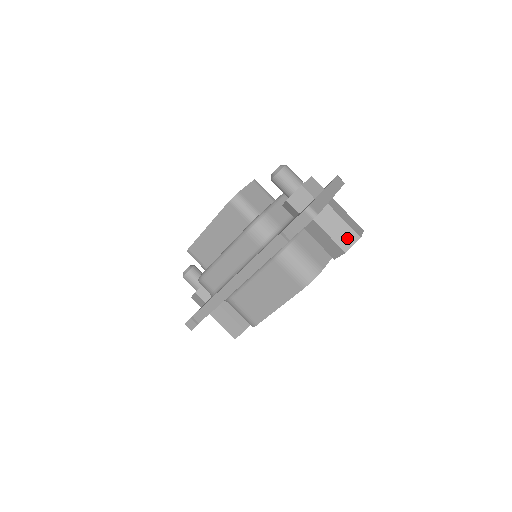
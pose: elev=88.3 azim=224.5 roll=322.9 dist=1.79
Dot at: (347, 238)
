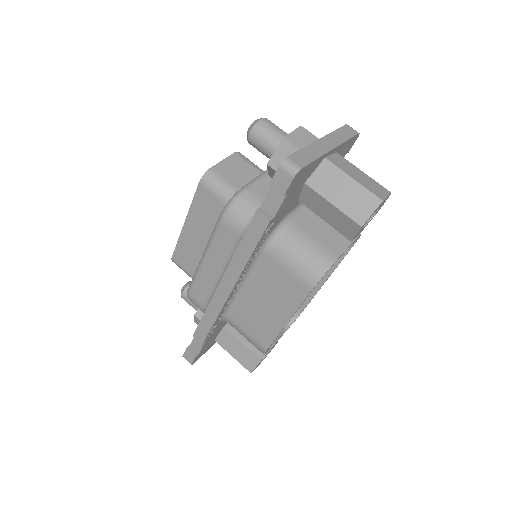
Dot at: (361, 204)
